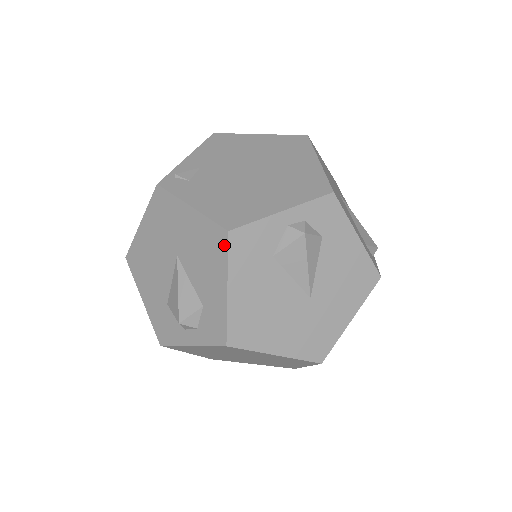
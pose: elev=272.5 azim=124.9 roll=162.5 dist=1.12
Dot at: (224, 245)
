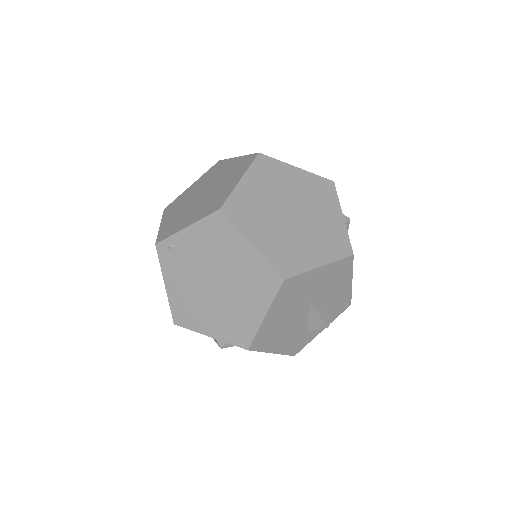
Dot at: occluded
